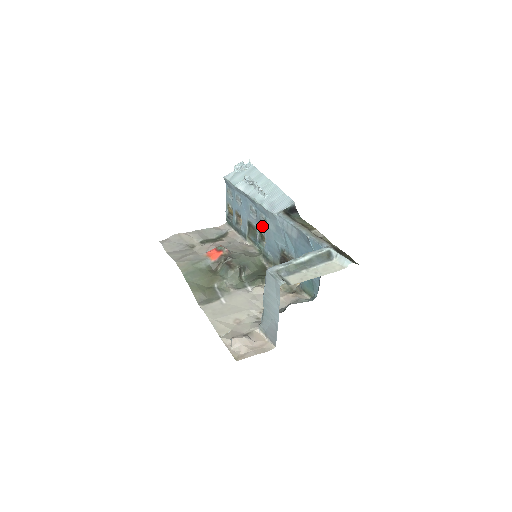
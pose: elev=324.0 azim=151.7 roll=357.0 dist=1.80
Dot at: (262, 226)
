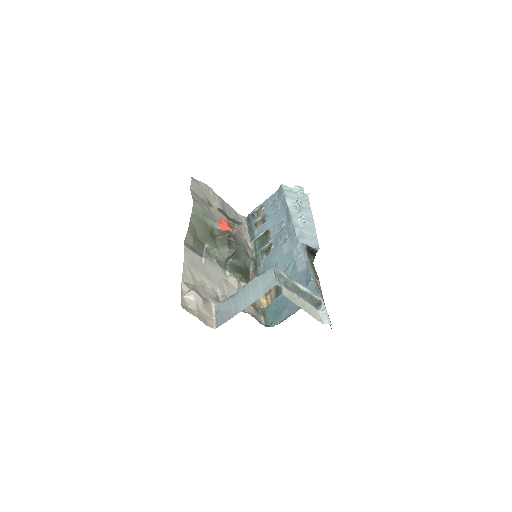
Dot at: (277, 242)
